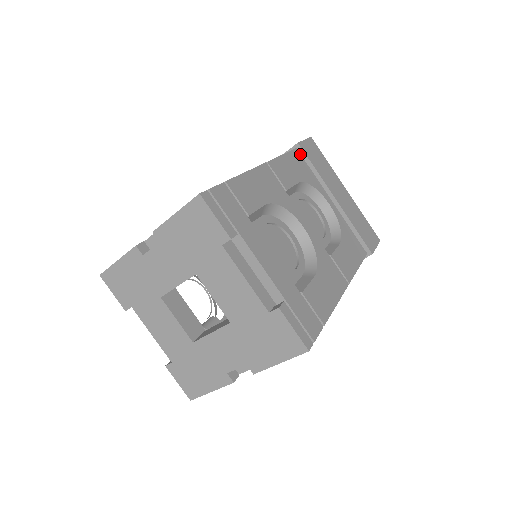
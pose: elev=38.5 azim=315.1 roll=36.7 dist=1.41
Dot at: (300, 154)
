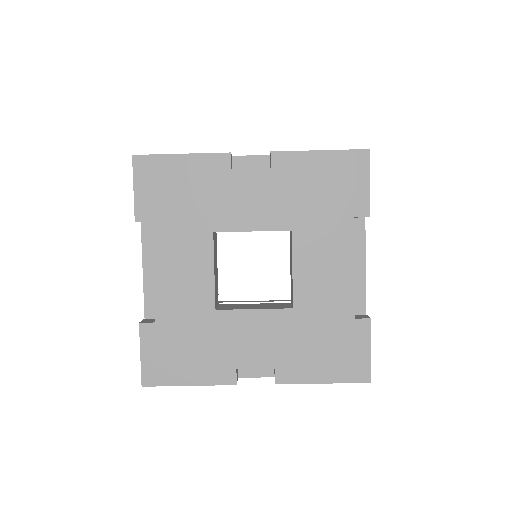
Dot at: occluded
